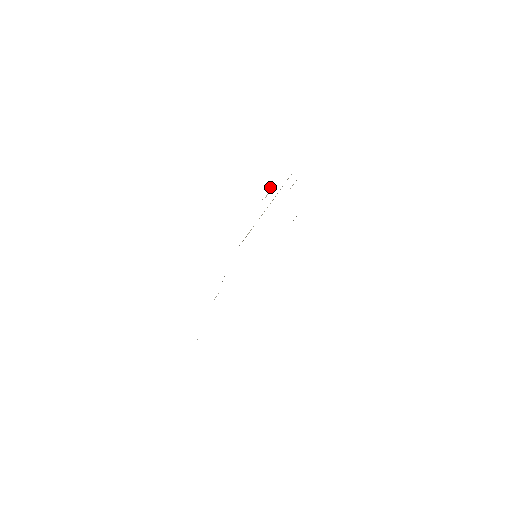
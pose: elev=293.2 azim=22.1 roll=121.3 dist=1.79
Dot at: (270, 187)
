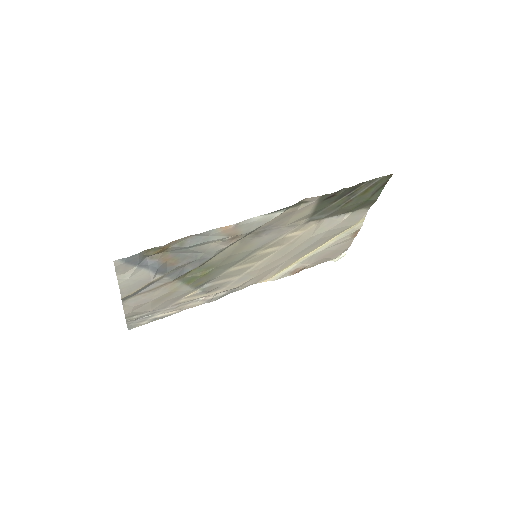
Dot at: (345, 251)
